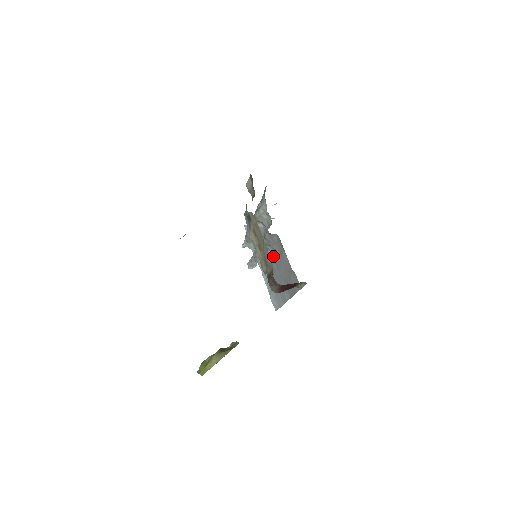
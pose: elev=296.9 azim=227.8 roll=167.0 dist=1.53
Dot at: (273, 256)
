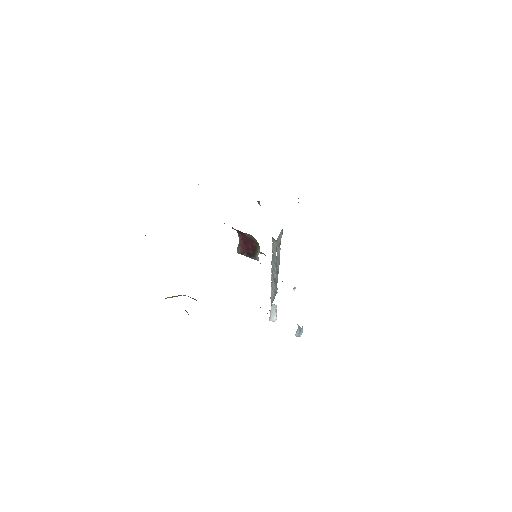
Dot at: occluded
